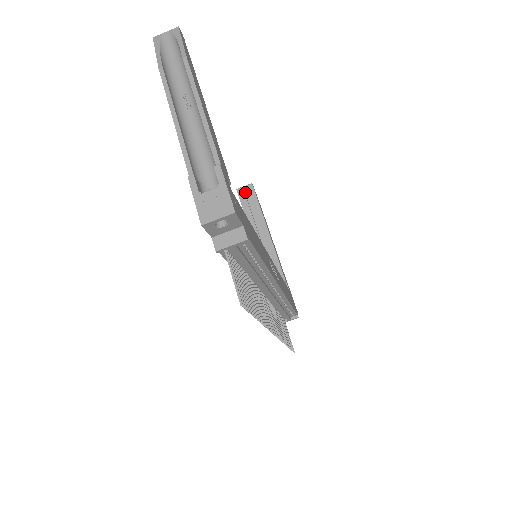
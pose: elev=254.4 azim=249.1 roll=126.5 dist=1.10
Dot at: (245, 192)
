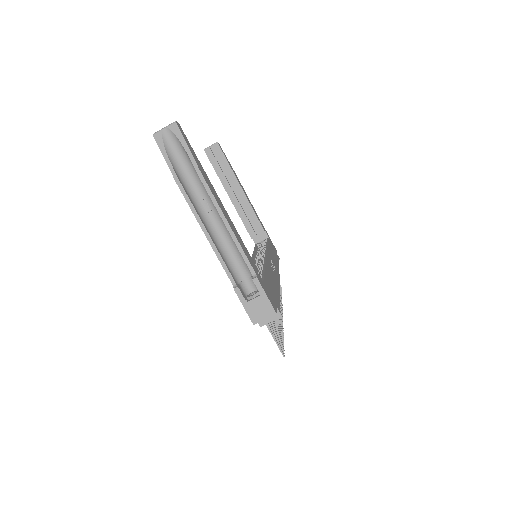
Dot at: (212, 151)
